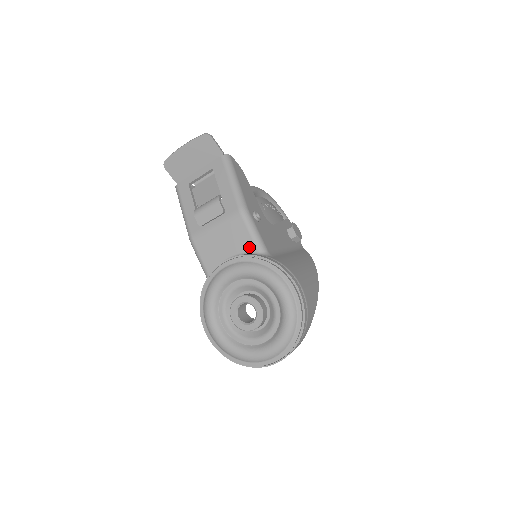
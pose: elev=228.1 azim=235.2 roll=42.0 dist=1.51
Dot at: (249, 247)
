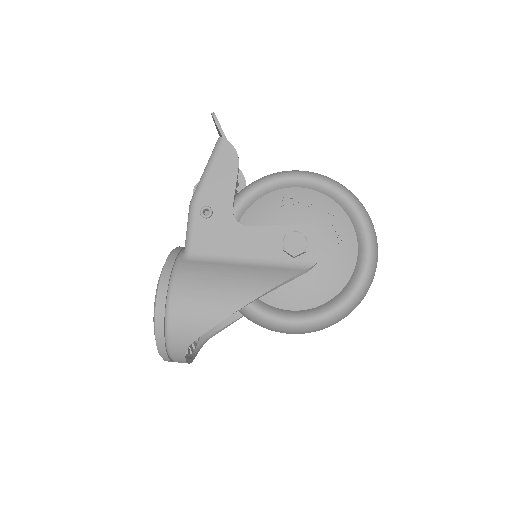
Dot at: occluded
